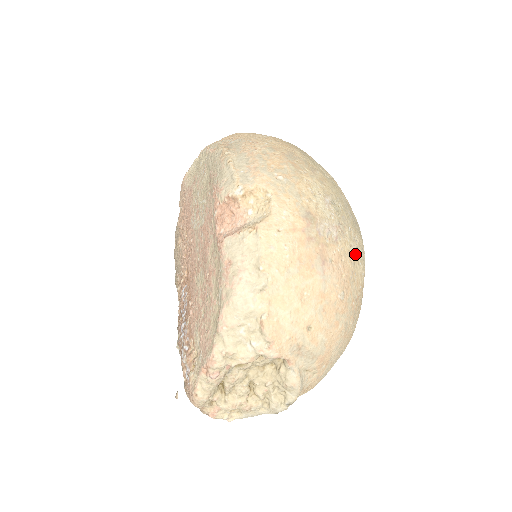
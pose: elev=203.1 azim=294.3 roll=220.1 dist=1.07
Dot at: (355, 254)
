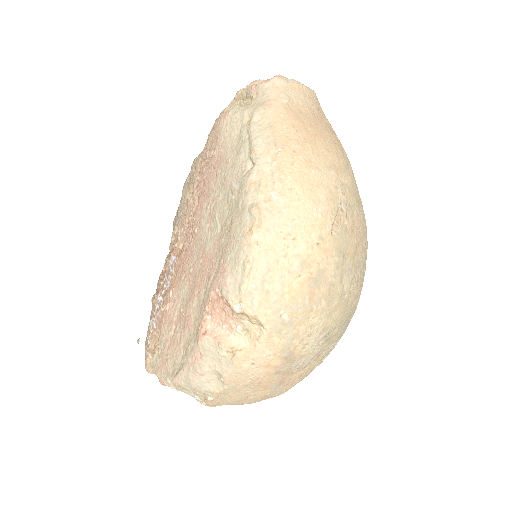
Dot at: (321, 361)
